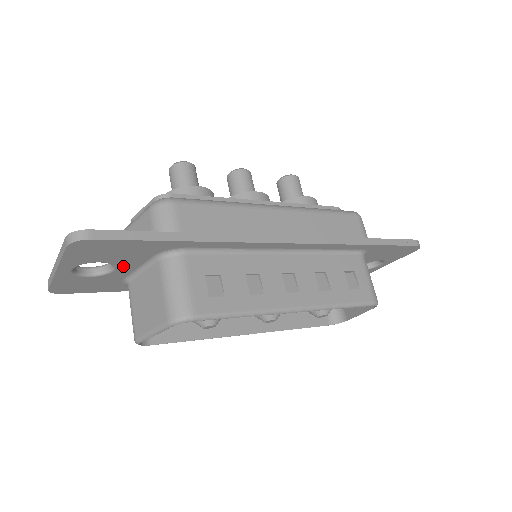
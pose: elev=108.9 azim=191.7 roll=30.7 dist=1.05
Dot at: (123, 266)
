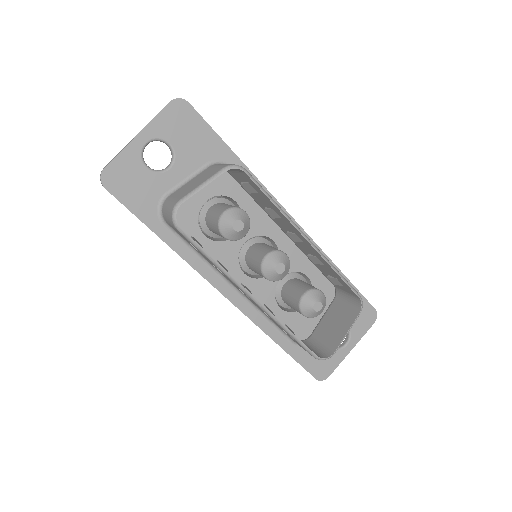
Dot at: (179, 166)
